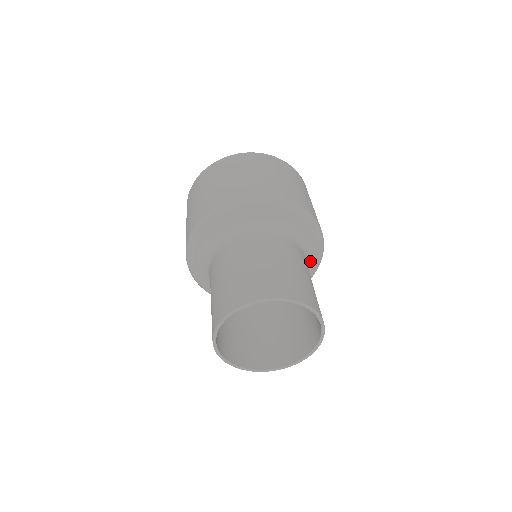
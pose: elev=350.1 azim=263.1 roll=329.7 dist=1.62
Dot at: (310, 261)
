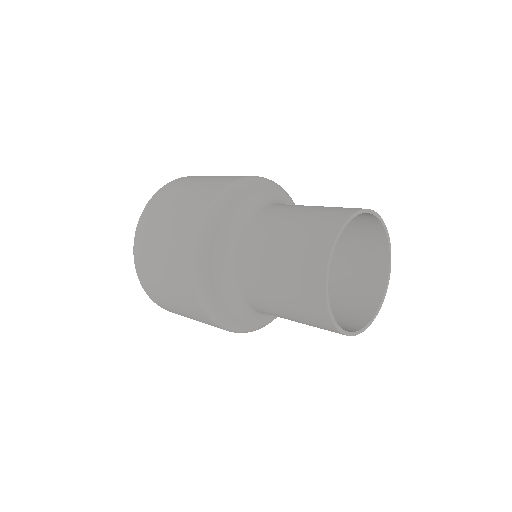
Dot at: occluded
